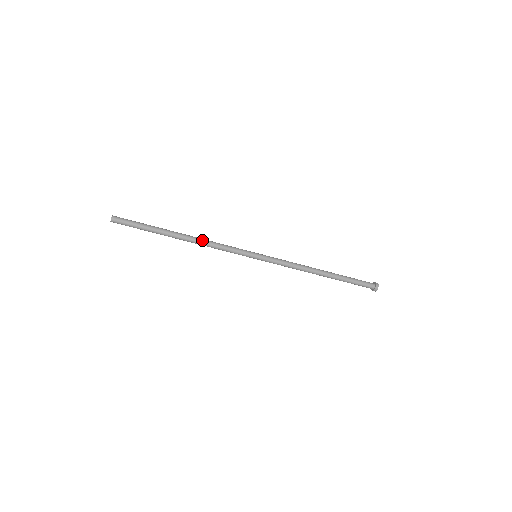
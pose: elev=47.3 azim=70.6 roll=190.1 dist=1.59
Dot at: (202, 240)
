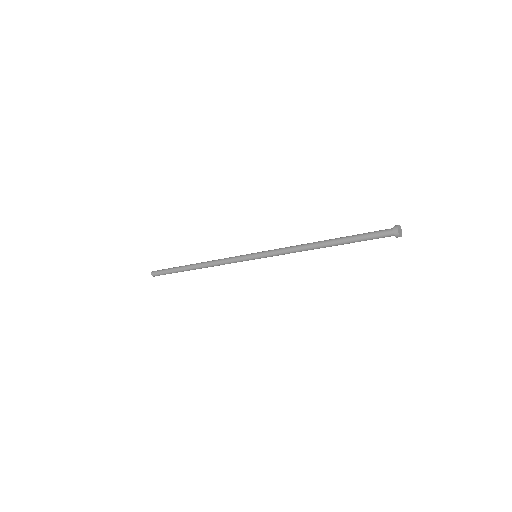
Dot at: (209, 265)
